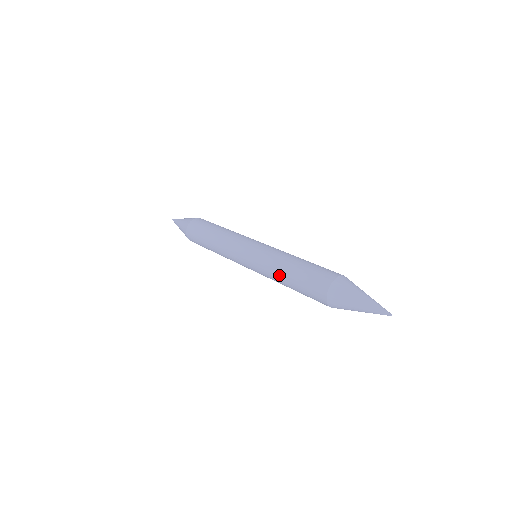
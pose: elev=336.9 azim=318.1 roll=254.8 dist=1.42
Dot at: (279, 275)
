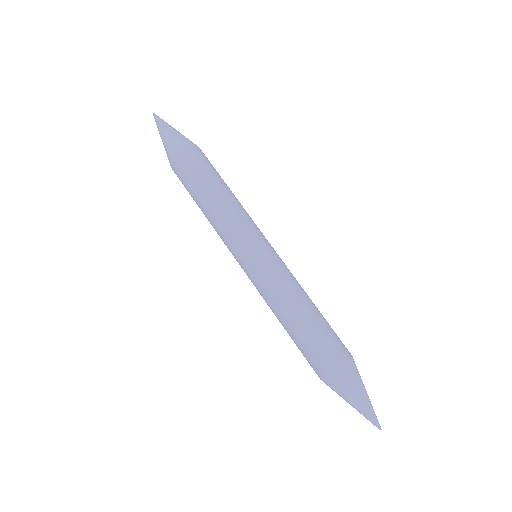
Dot at: occluded
